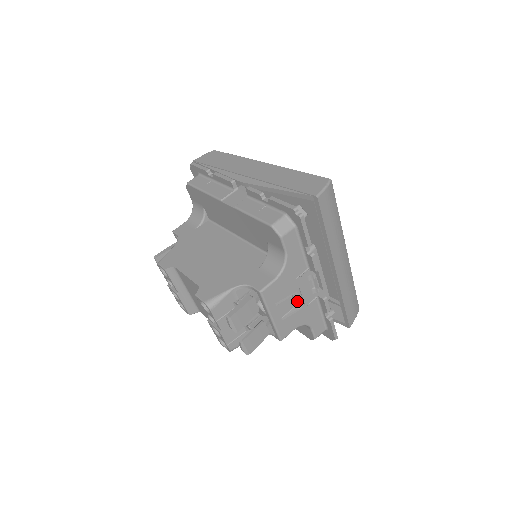
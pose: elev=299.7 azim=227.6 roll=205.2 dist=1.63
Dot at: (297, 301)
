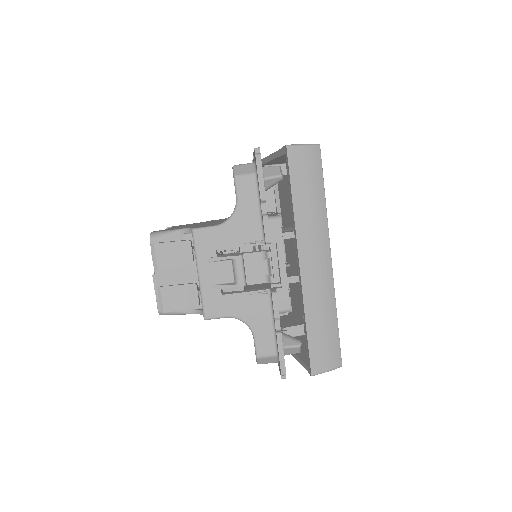
Dot at: (235, 272)
